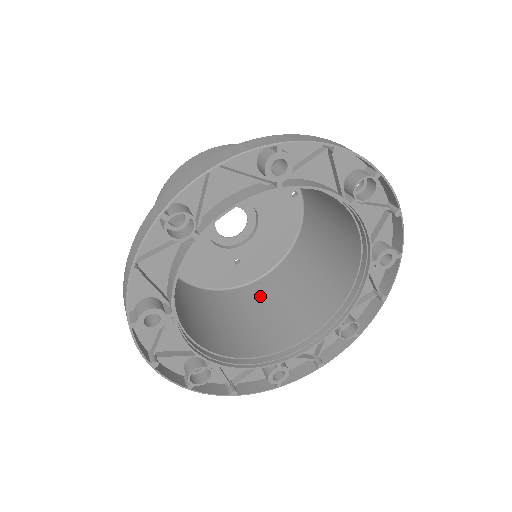
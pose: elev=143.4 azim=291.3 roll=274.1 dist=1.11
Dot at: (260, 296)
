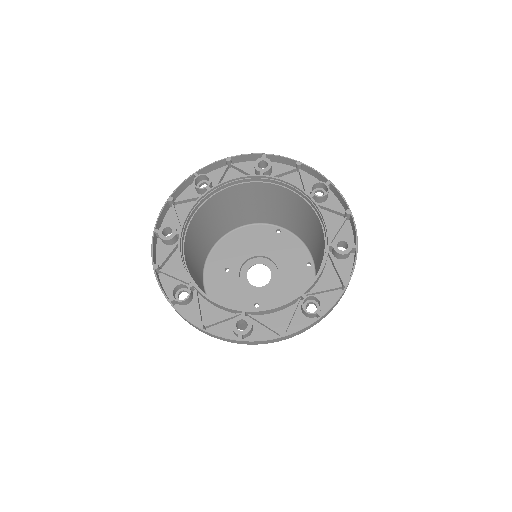
Dot at: occluded
